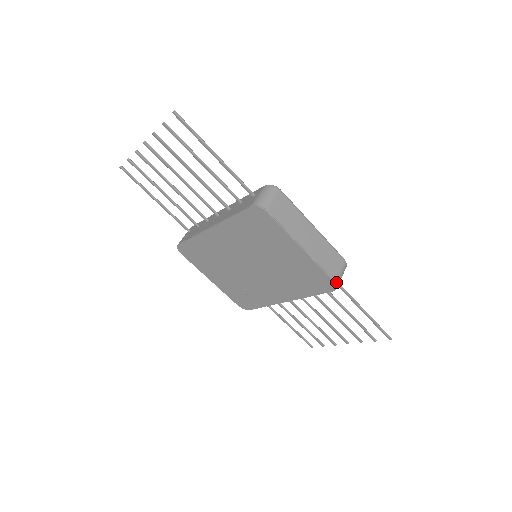
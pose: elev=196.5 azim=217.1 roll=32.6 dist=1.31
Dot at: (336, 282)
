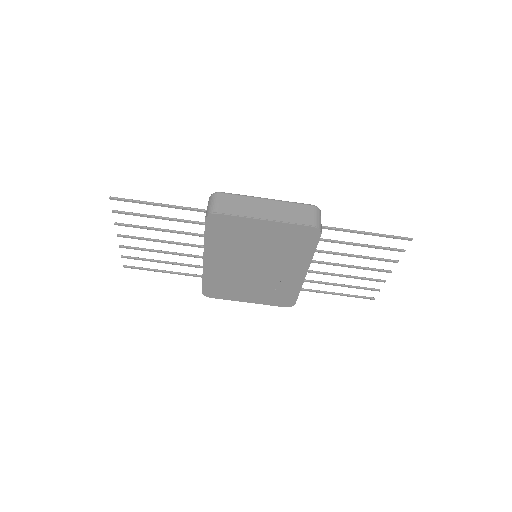
Dot at: (314, 226)
